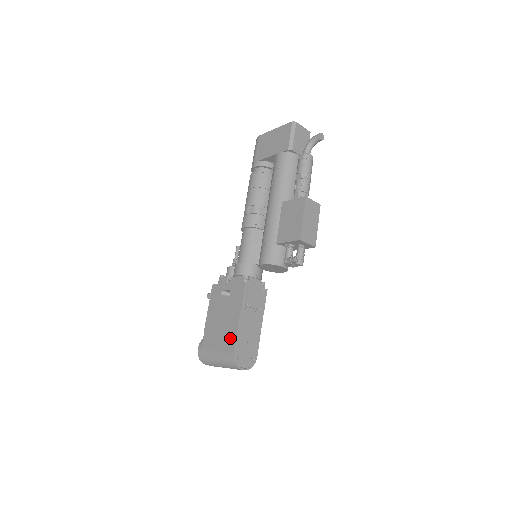
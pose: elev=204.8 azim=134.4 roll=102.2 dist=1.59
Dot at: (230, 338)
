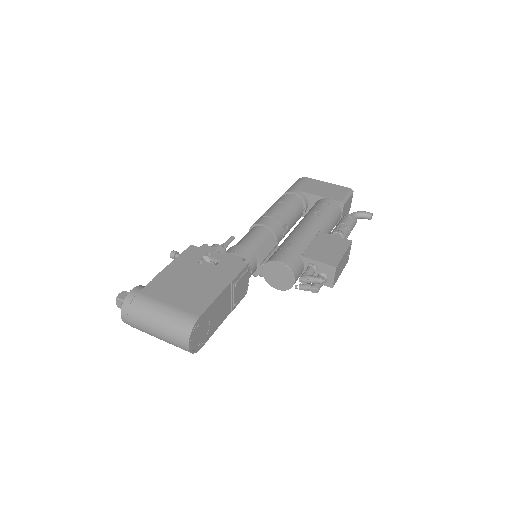
Dot at: (200, 301)
